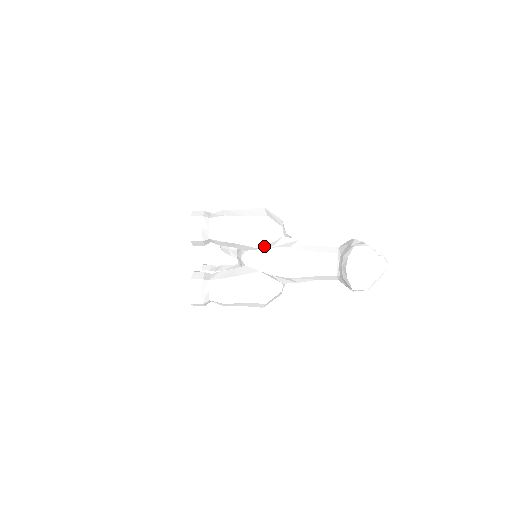
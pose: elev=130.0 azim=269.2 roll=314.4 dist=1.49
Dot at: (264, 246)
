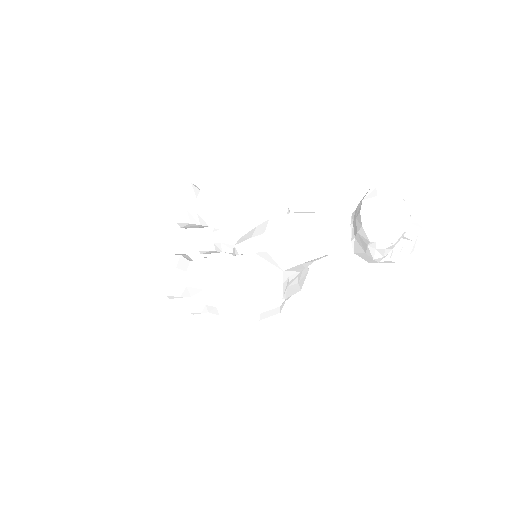
Dot at: (262, 223)
